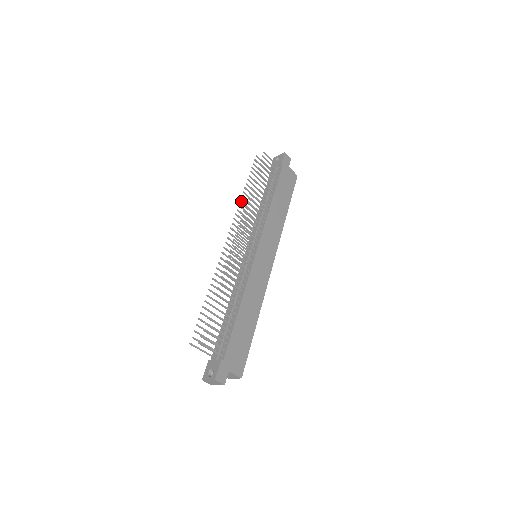
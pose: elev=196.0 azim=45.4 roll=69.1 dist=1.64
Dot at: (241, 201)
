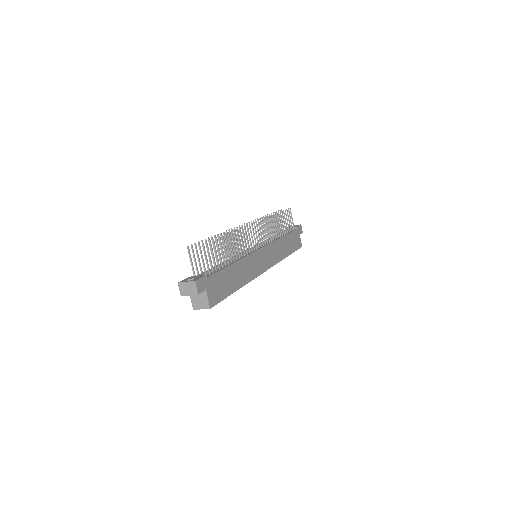
Dot at: (262, 218)
